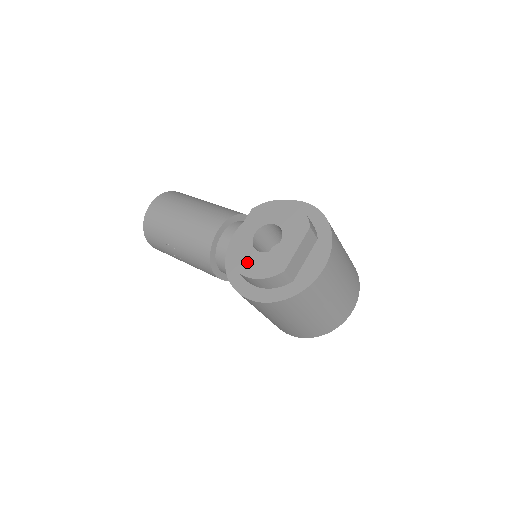
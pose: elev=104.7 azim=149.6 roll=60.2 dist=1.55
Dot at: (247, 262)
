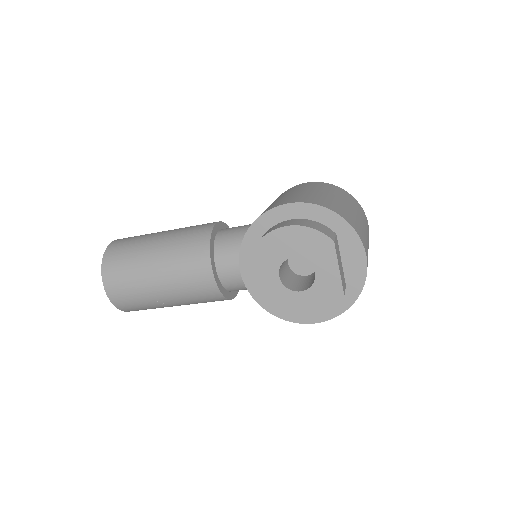
Dot at: (298, 307)
